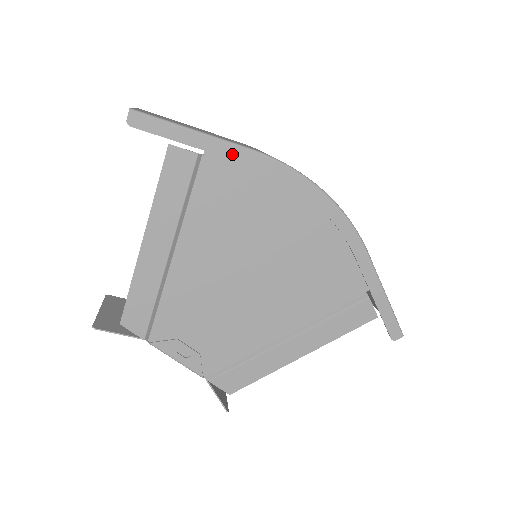
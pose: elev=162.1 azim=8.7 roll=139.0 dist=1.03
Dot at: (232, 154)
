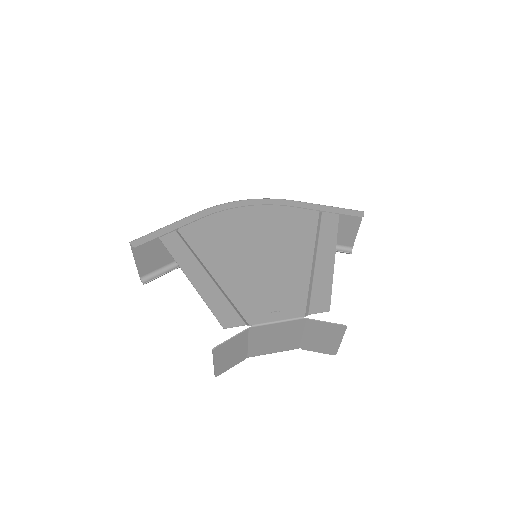
Dot at: (190, 220)
